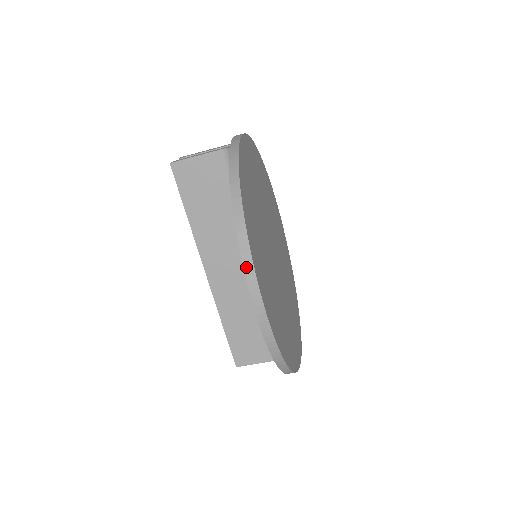
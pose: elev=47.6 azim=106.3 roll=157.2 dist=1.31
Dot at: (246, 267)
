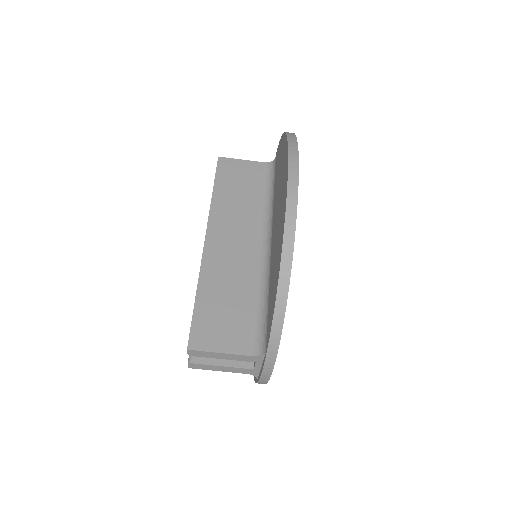
Dot at: (291, 145)
